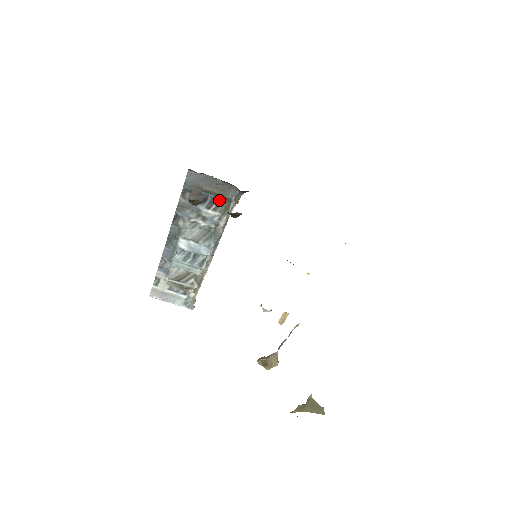
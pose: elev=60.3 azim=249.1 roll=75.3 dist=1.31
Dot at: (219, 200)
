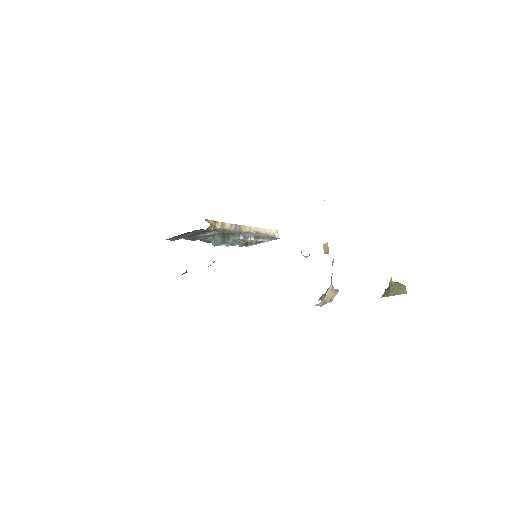
Dot at: occluded
